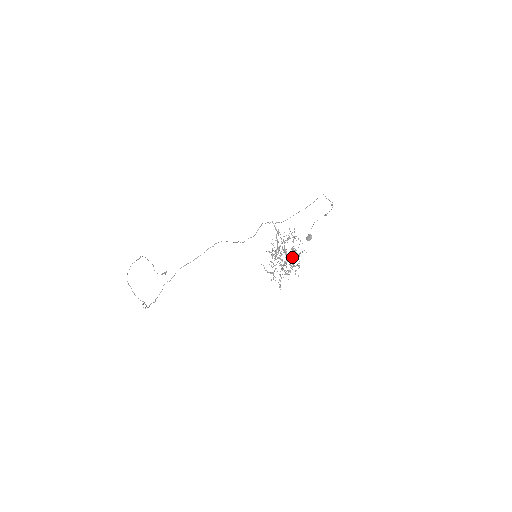
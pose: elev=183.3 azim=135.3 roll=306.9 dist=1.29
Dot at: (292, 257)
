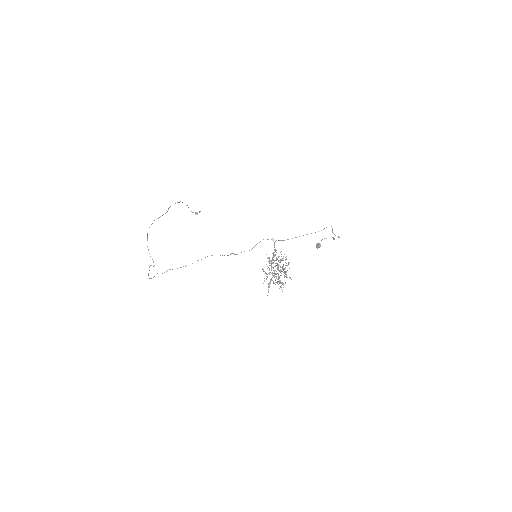
Dot at: (280, 275)
